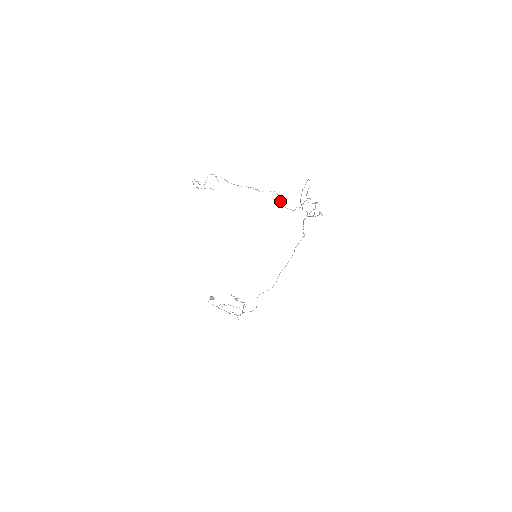
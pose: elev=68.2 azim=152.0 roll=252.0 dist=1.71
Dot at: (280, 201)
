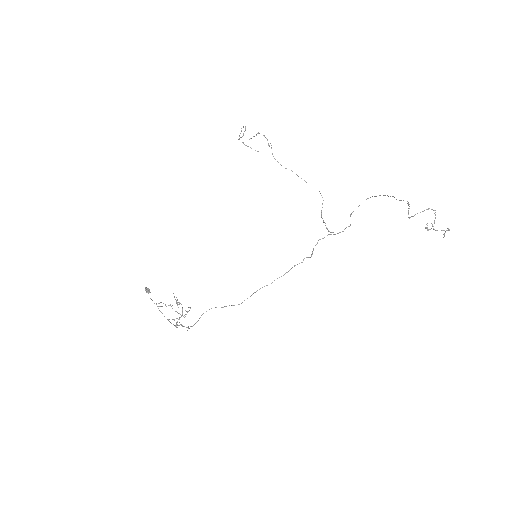
Dot at: occluded
